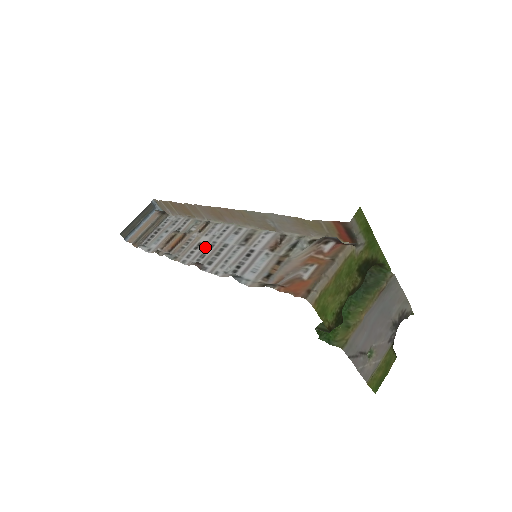
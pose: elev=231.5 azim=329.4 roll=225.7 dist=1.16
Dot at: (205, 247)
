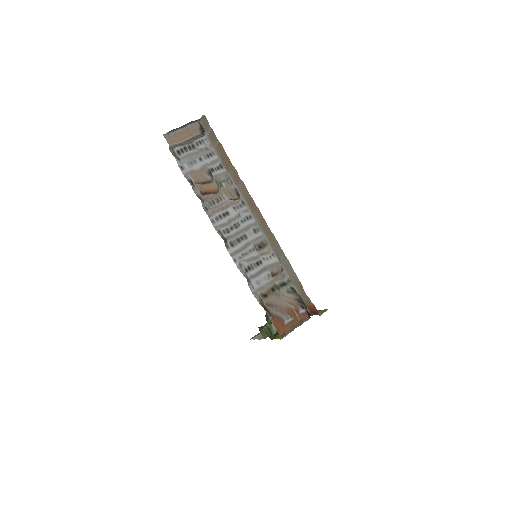
Dot at: (231, 223)
